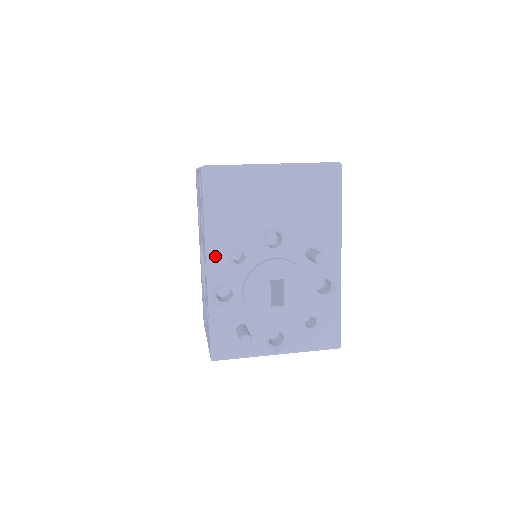
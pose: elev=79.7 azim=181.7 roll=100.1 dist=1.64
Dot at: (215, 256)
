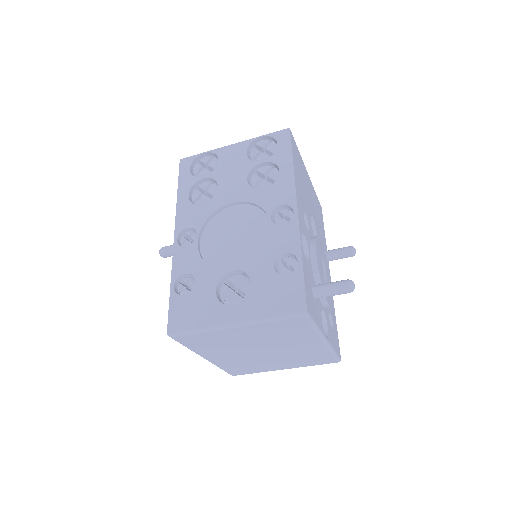
Dot at: (299, 203)
